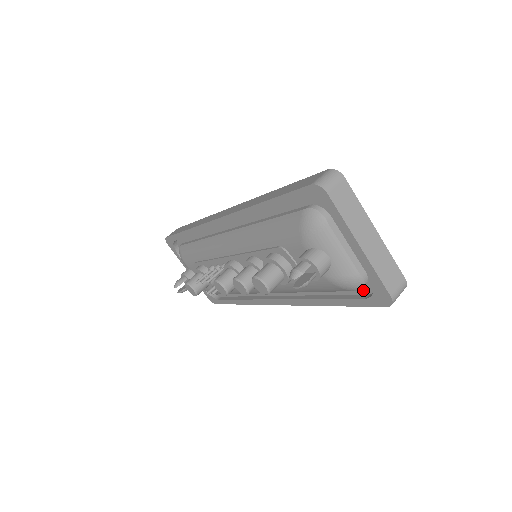
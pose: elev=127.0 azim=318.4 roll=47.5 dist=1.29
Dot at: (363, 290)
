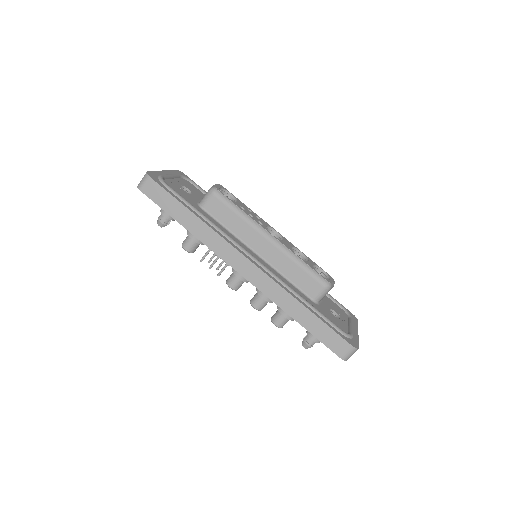
Dot at: occluded
